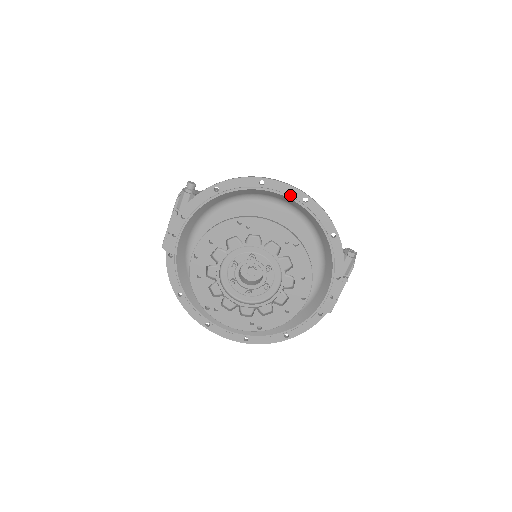
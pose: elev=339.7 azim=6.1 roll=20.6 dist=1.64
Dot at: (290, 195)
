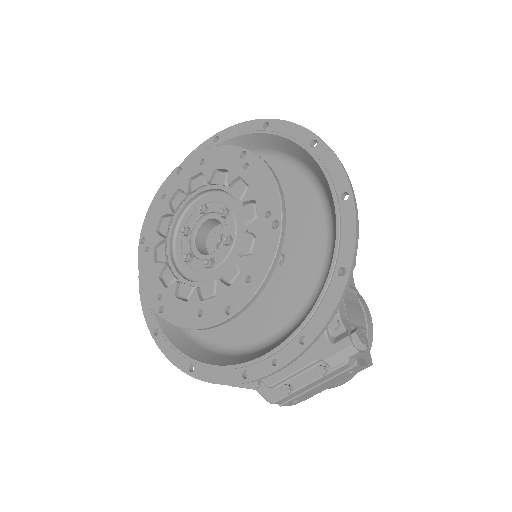
Dot at: (332, 178)
